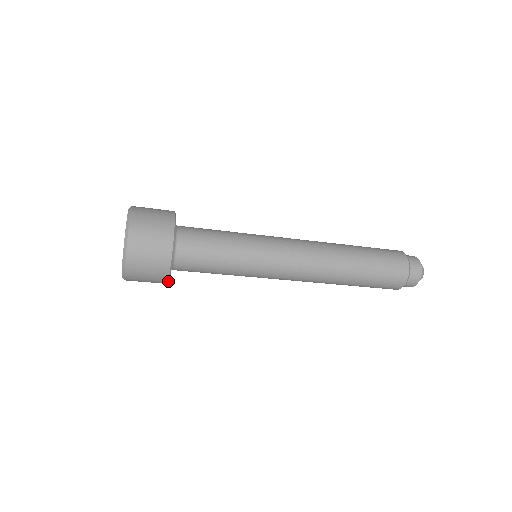
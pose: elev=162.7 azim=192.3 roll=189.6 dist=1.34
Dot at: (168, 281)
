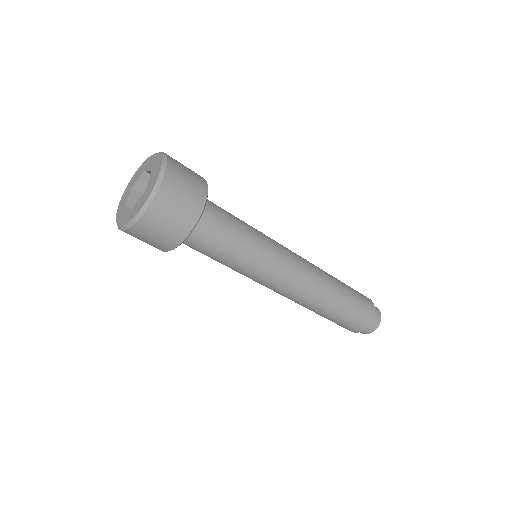
Dot at: (189, 233)
